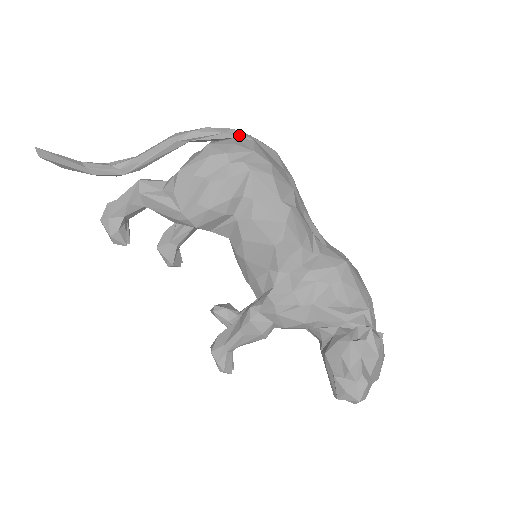
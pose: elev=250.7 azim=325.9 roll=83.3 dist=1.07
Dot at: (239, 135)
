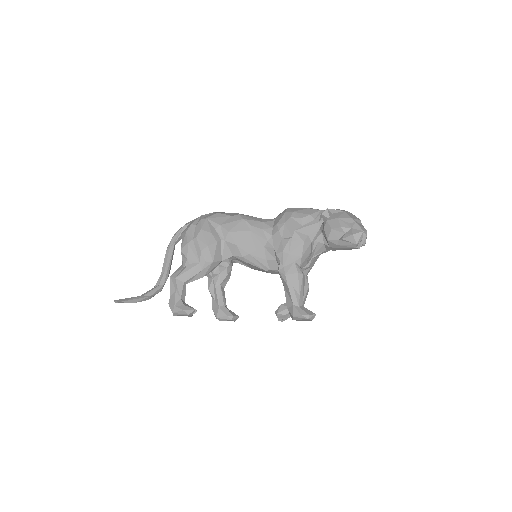
Dot at: occluded
